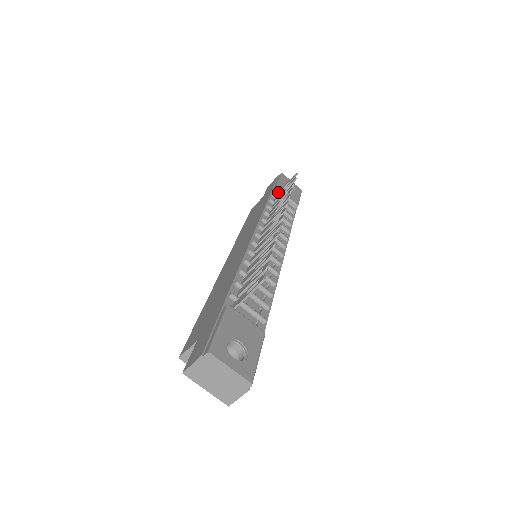
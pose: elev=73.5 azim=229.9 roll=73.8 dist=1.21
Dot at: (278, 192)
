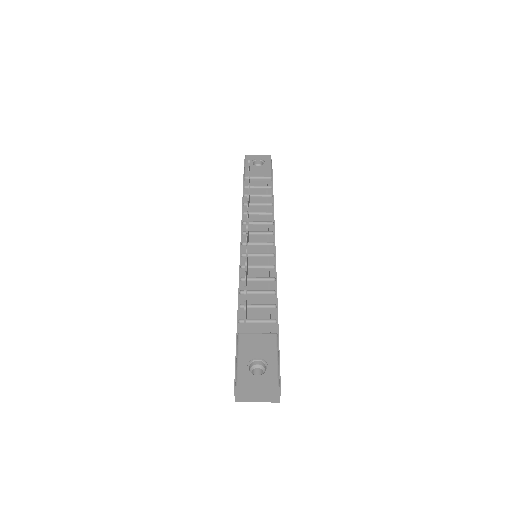
Dot at: occluded
